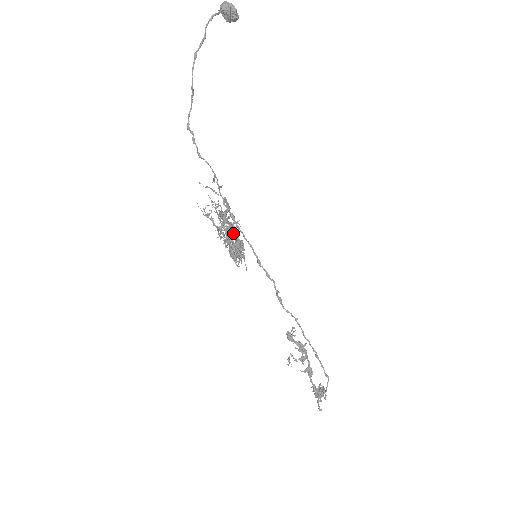
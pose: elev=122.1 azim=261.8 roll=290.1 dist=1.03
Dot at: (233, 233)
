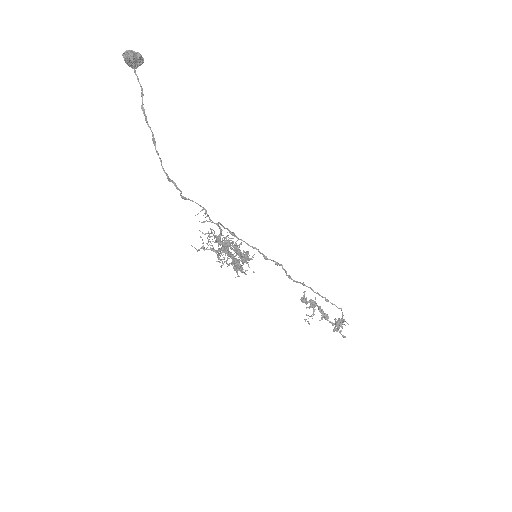
Dot at: occluded
